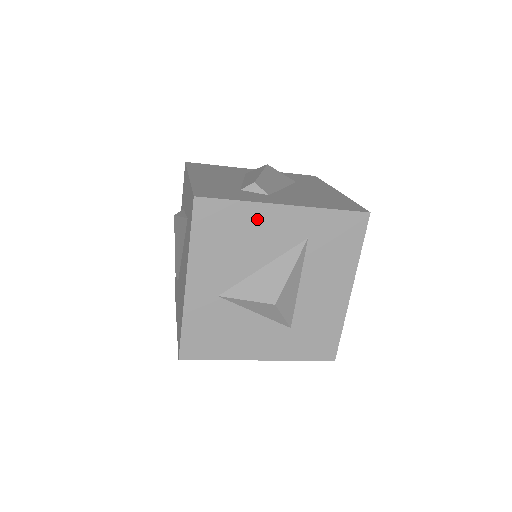
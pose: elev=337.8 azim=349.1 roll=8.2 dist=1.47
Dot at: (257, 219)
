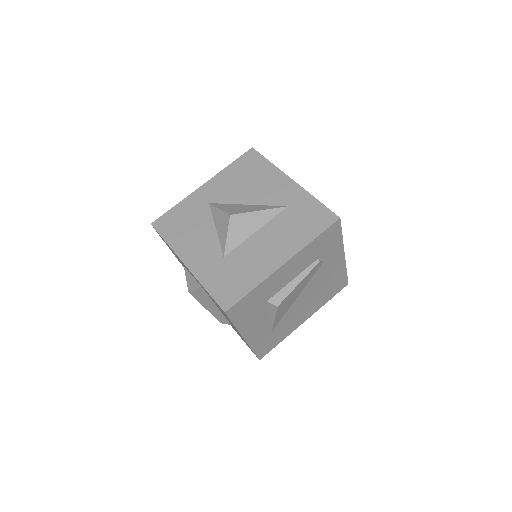
Dot at: (271, 177)
